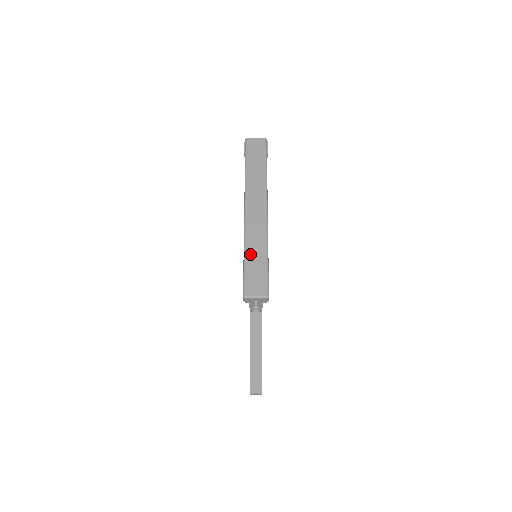
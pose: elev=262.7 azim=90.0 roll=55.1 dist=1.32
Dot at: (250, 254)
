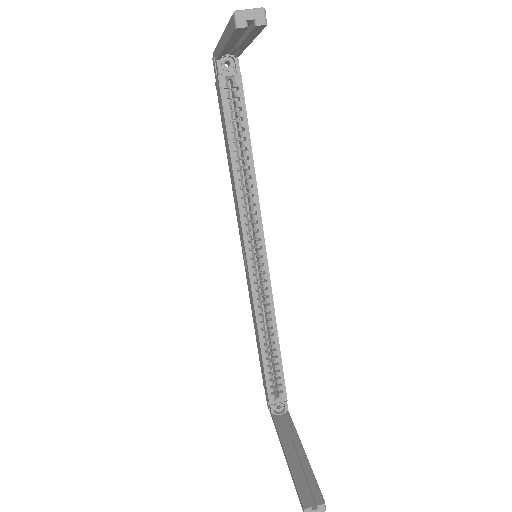
Dot at: occluded
